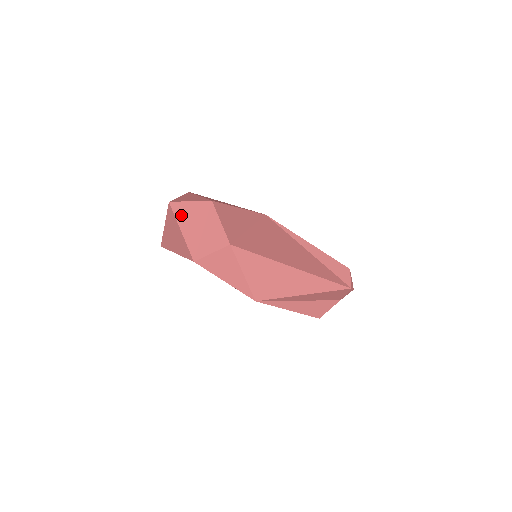
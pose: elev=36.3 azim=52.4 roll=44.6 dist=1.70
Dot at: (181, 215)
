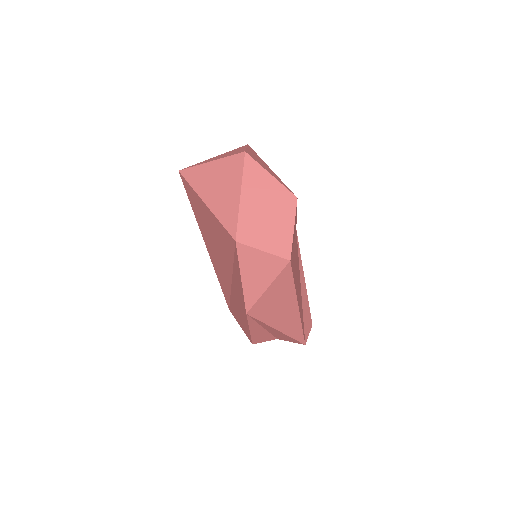
Dot at: (251, 179)
